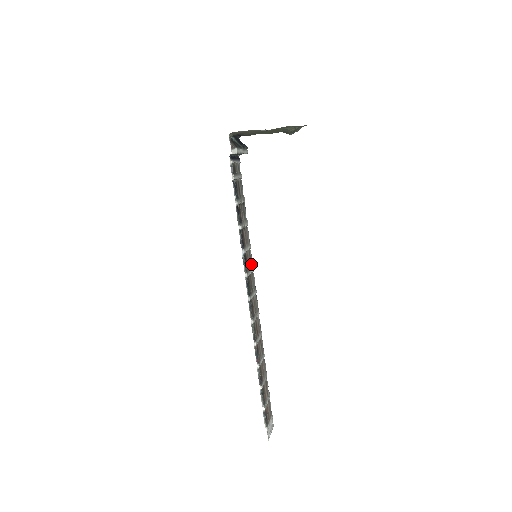
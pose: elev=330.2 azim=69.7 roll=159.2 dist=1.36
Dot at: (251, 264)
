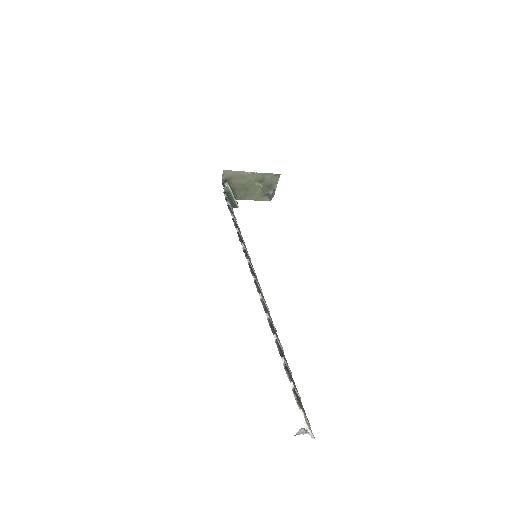
Dot at: occluded
